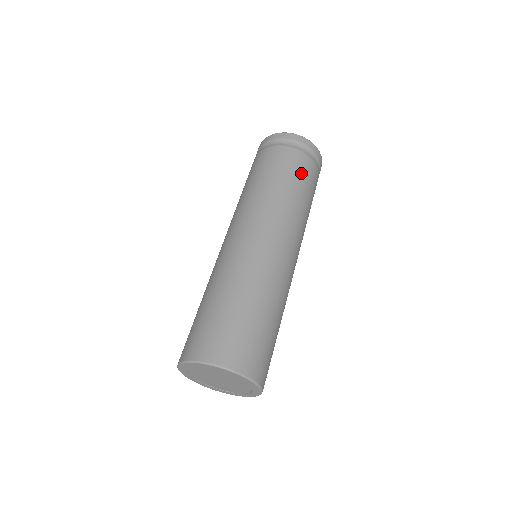
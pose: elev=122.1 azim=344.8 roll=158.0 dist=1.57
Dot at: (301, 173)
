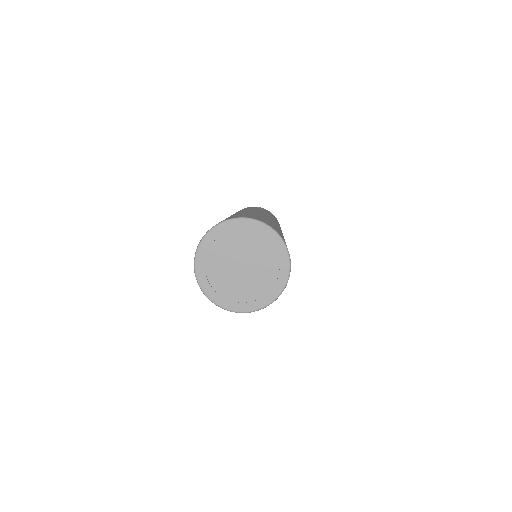
Dot at: occluded
